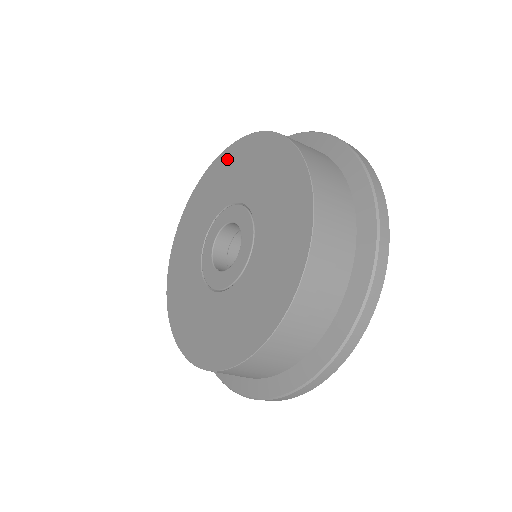
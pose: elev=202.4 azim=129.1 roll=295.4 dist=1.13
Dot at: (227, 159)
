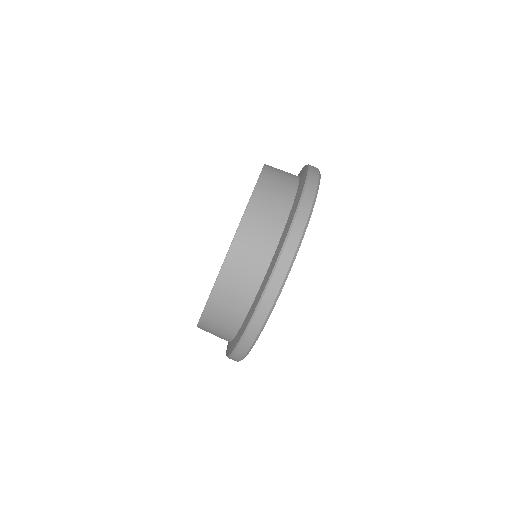
Dot at: occluded
